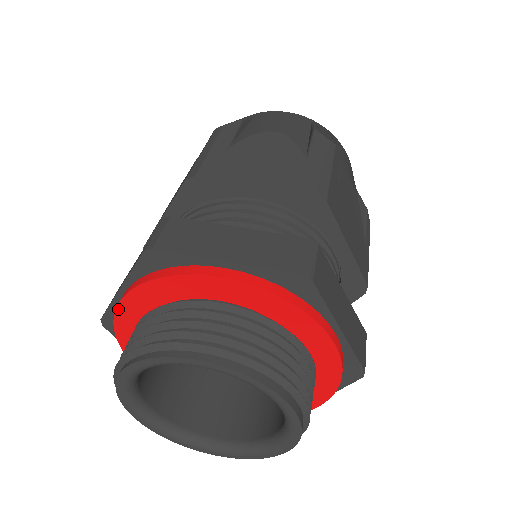
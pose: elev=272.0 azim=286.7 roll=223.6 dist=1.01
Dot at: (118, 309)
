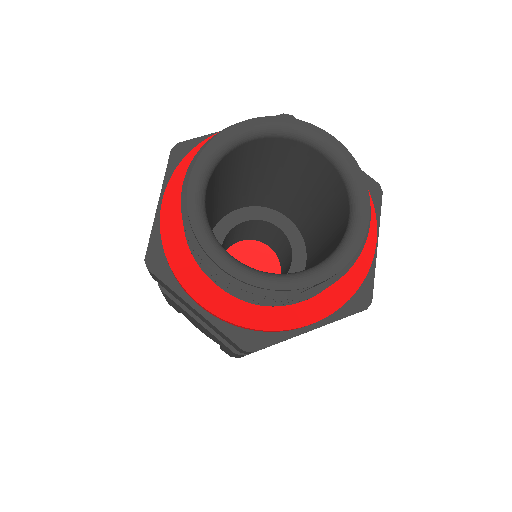
Dot at: (162, 210)
